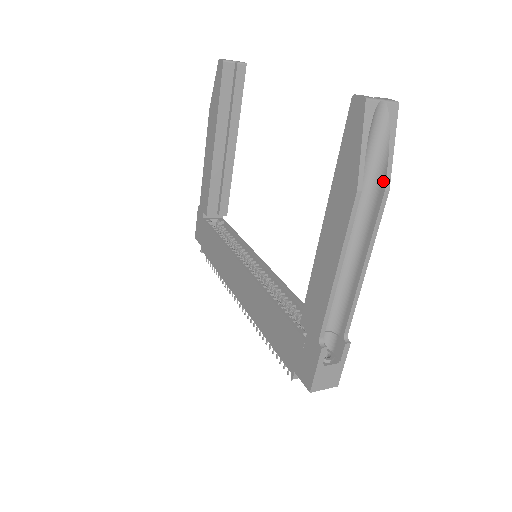
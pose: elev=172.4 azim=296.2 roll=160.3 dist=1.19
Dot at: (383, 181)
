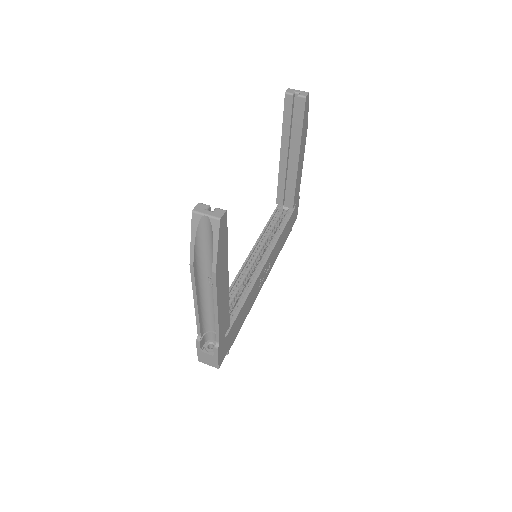
Dot at: (213, 265)
